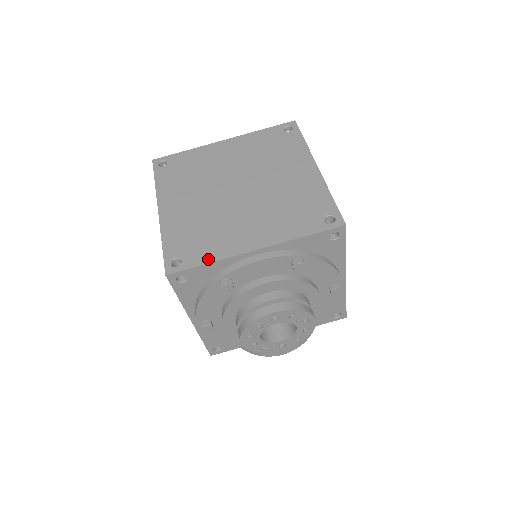
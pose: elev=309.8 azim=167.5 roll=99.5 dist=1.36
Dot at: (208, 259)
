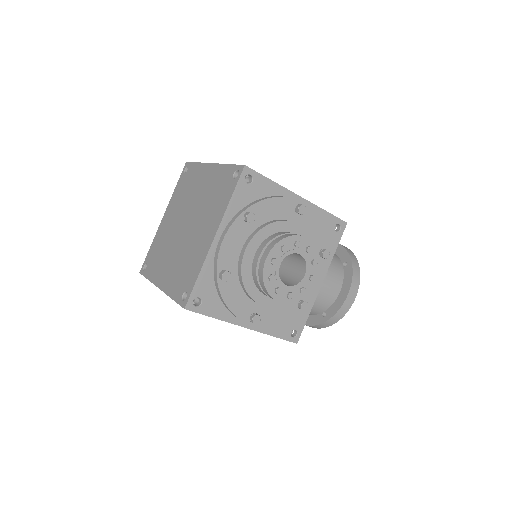
Dot at: (197, 273)
